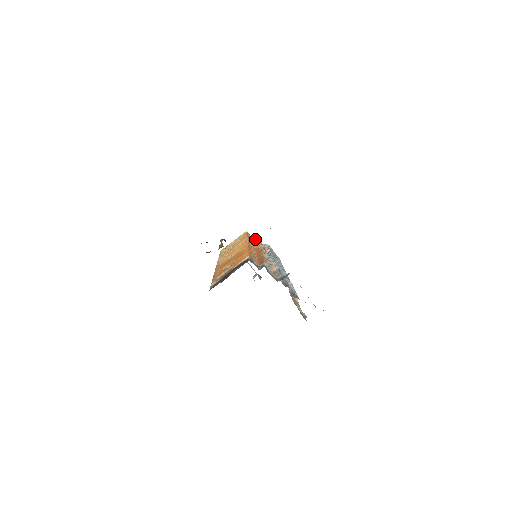
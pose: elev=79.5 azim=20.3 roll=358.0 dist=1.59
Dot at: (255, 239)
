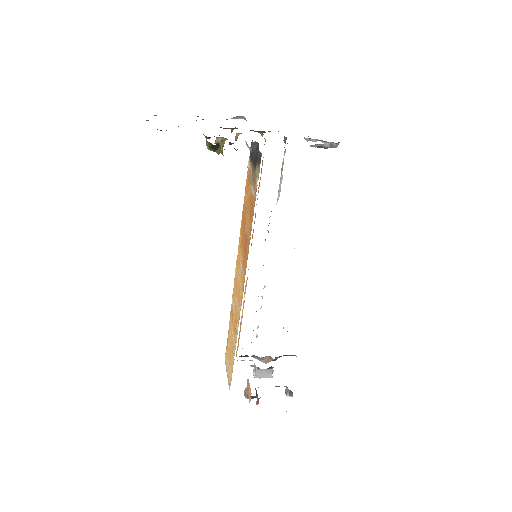
Dot at: occluded
